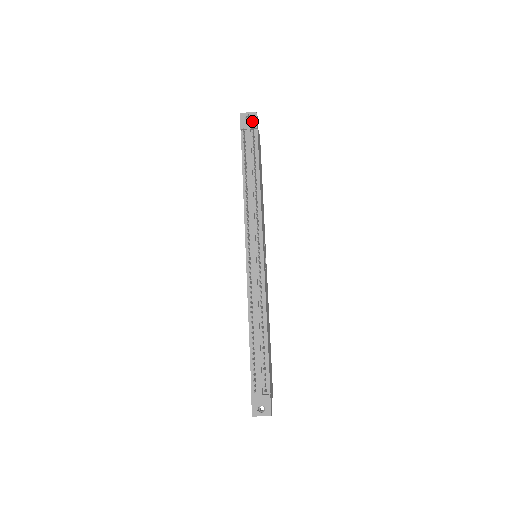
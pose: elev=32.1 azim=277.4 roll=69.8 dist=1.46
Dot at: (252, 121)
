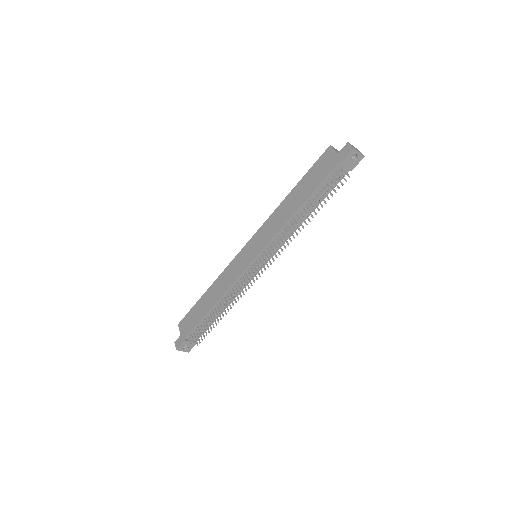
Dot at: (354, 163)
